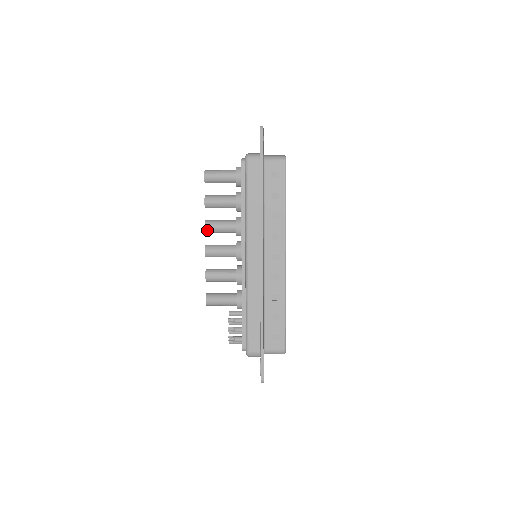
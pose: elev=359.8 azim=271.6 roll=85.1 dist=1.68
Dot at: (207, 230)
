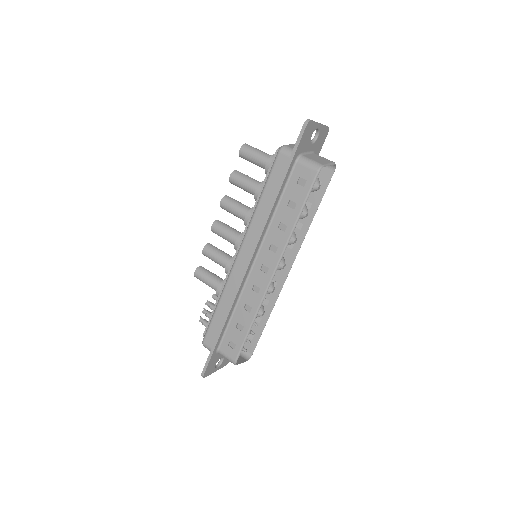
Dot at: (222, 206)
